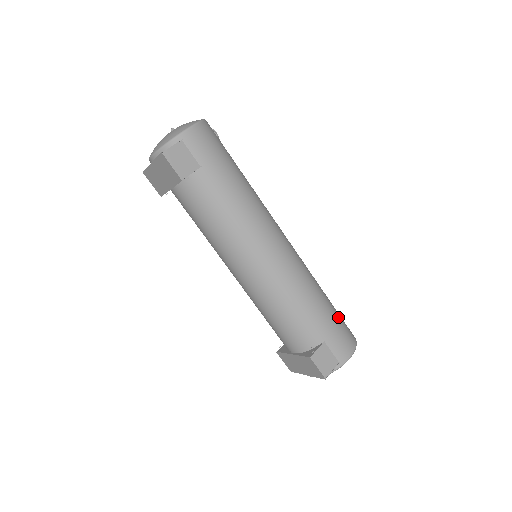
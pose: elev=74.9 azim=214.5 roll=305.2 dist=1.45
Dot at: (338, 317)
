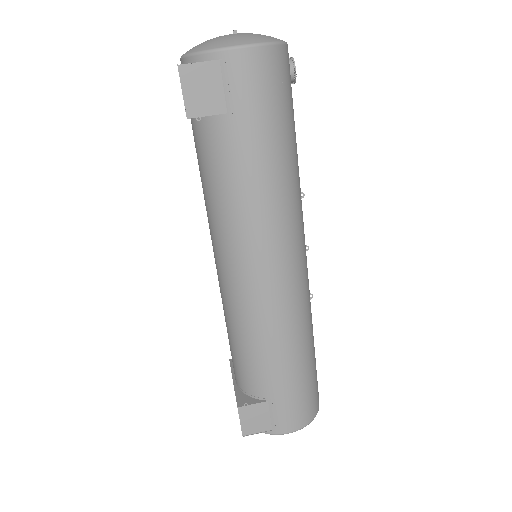
Dot at: (307, 384)
